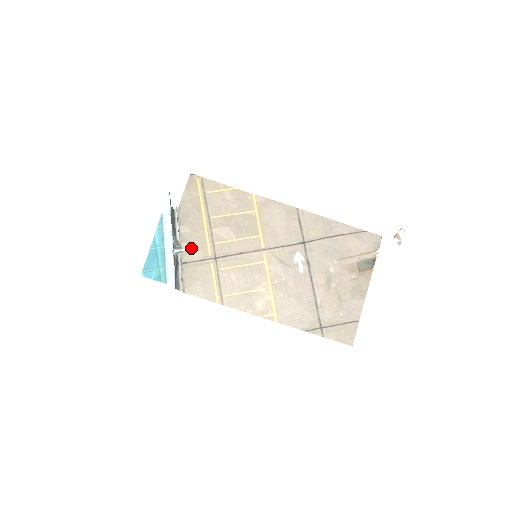
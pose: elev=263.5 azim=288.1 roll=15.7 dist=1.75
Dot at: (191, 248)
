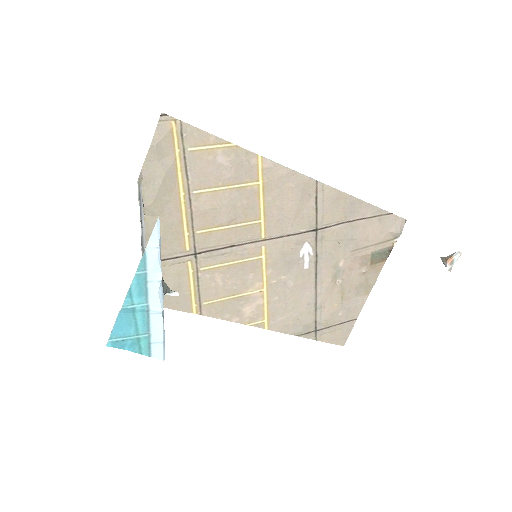
Dot at: occluded
